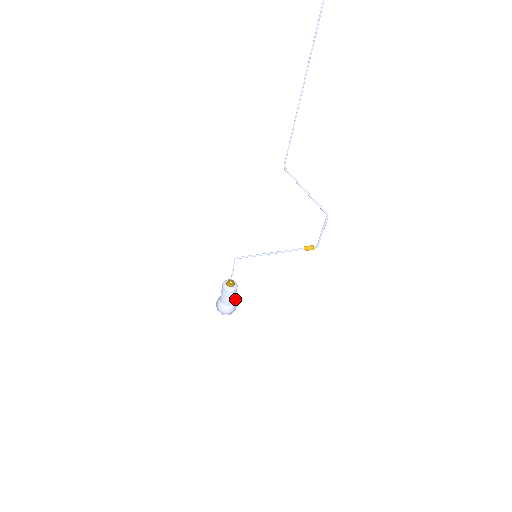
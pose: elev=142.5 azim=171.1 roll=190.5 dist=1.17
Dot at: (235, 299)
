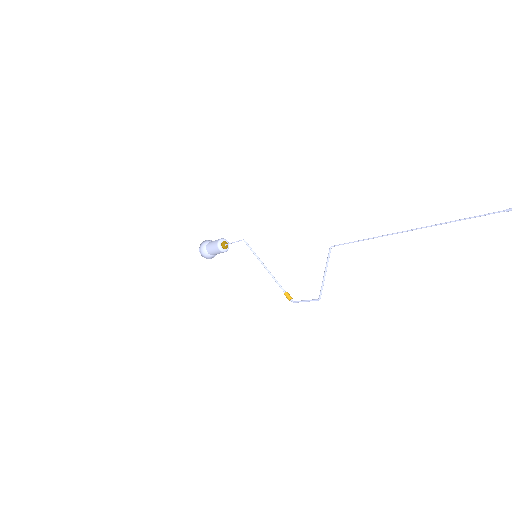
Dot at: occluded
